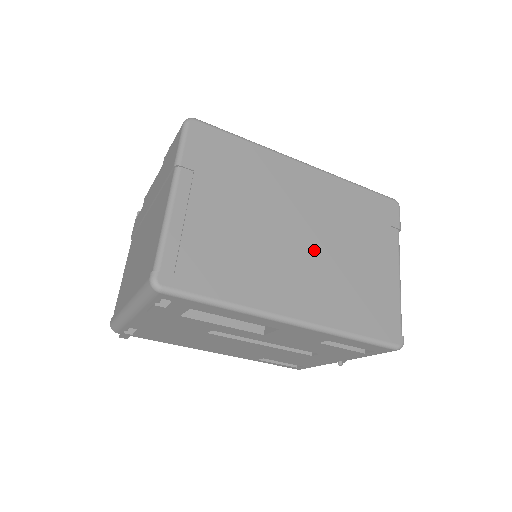
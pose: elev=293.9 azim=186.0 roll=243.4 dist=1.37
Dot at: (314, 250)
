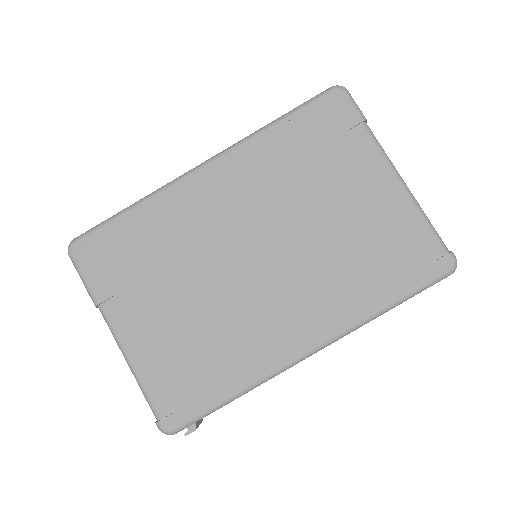
Dot at: (280, 256)
